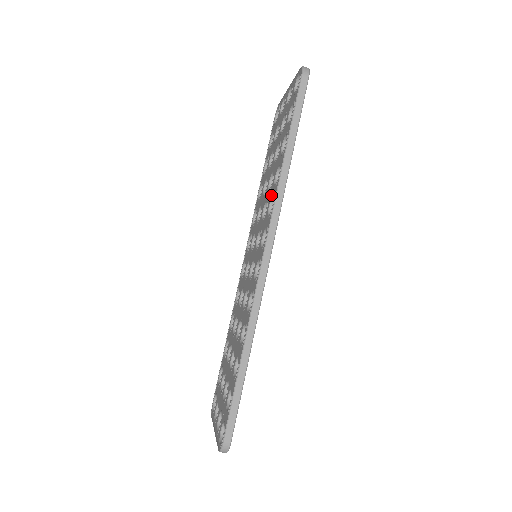
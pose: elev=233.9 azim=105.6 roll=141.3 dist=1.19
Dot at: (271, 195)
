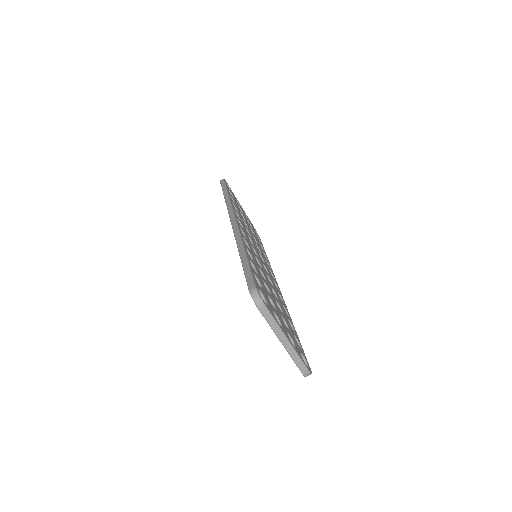
Dot at: occluded
